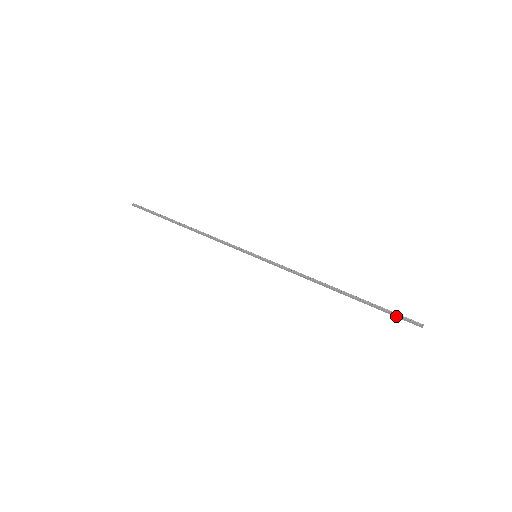
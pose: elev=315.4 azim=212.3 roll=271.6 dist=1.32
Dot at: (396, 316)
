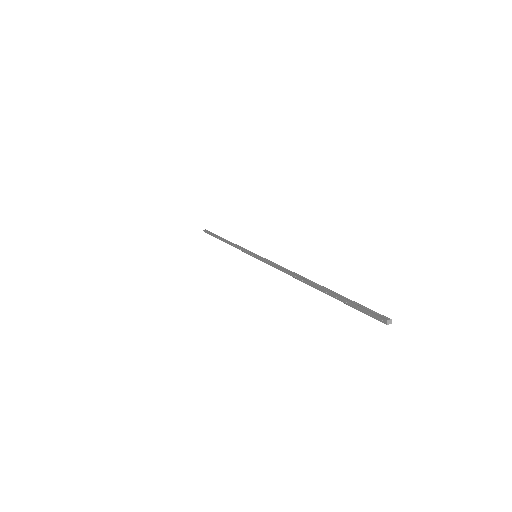
Dot at: (357, 308)
